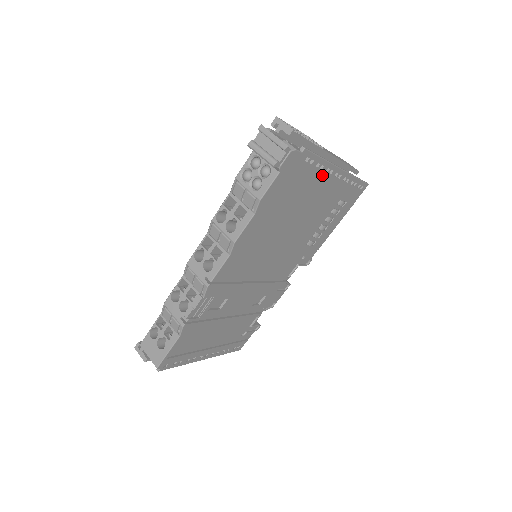
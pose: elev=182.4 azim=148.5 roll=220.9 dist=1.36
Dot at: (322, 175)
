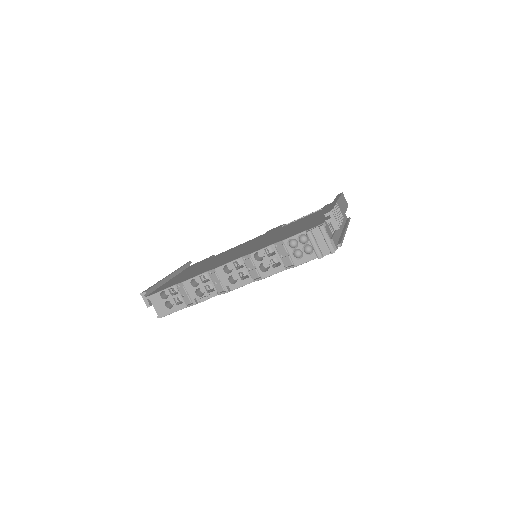
Dot at: occluded
